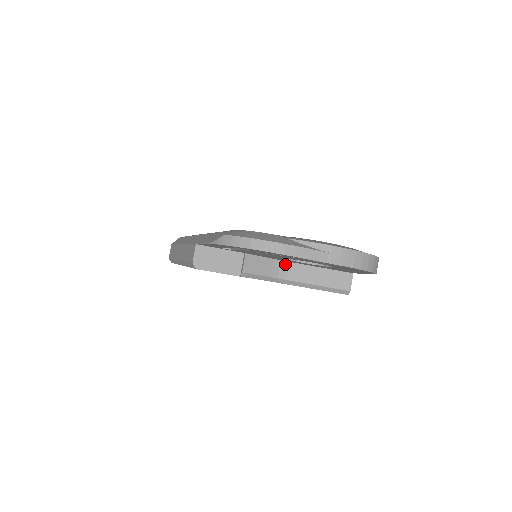
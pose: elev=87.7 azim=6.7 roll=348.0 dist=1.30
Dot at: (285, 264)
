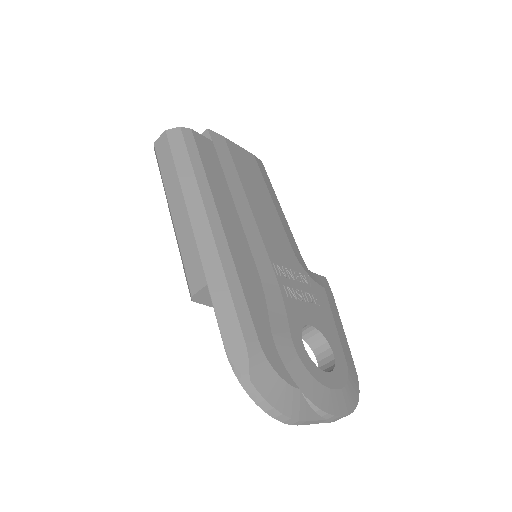
Dot at: occluded
